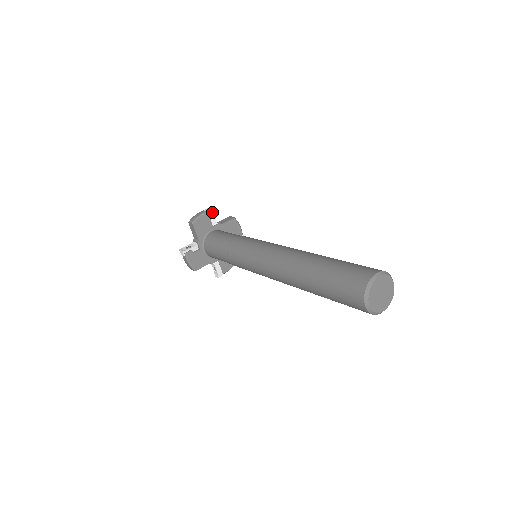
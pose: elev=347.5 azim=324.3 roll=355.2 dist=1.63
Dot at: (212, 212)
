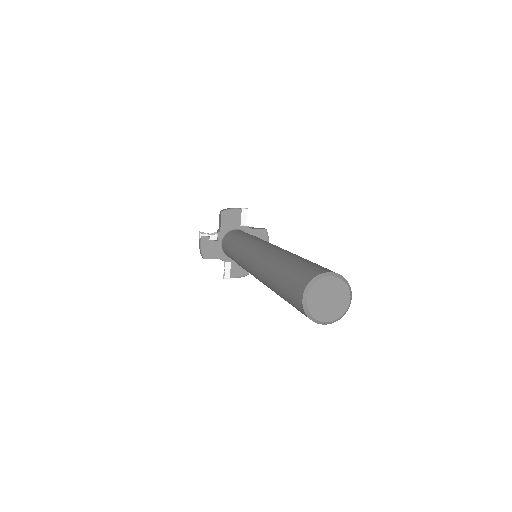
Dot at: (246, 212)
